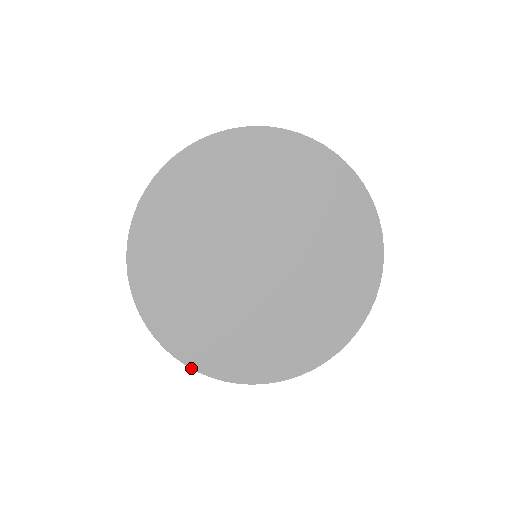
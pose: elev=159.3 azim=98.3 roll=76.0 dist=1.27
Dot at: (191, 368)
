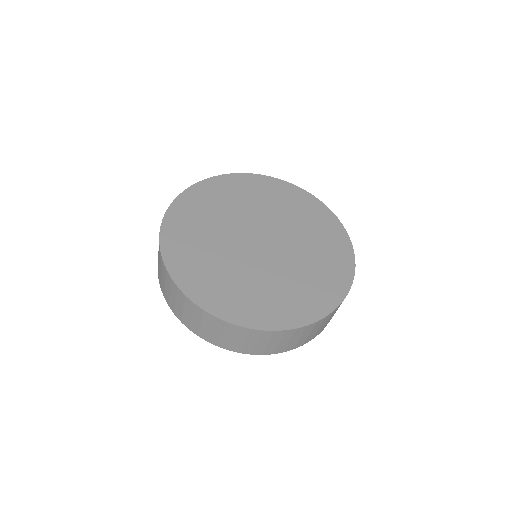
Dot at: (198, 306)
